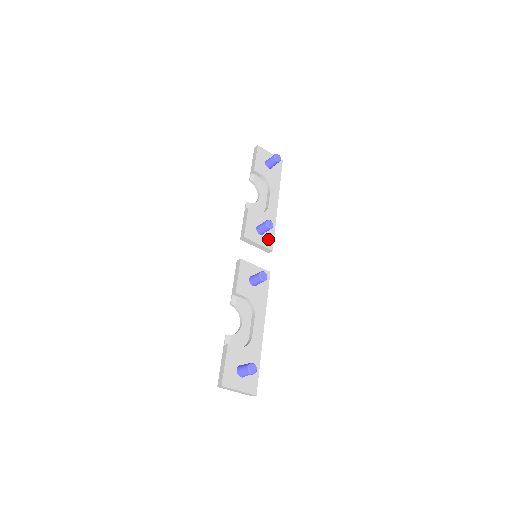
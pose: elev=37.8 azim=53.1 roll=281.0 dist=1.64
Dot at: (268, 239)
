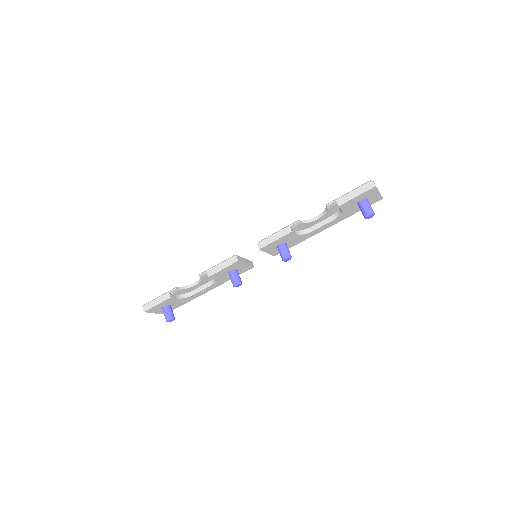
Dot at: occluded
